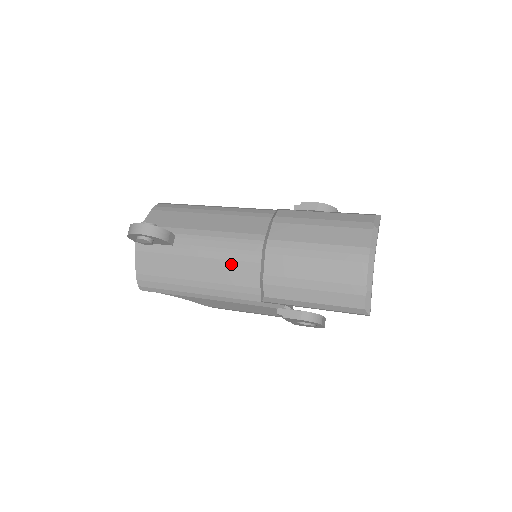
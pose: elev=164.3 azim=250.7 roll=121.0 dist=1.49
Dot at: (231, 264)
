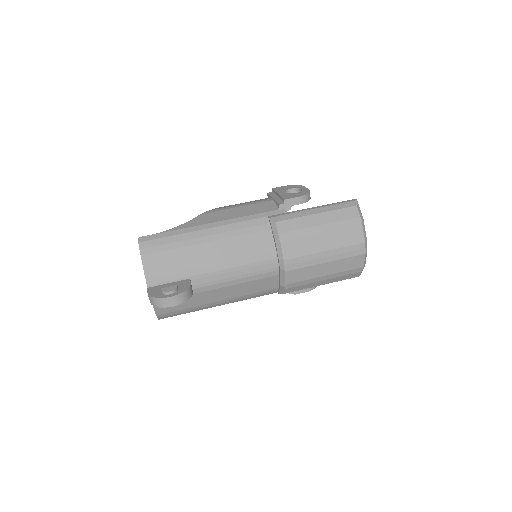
Dot at: (252, 283)
